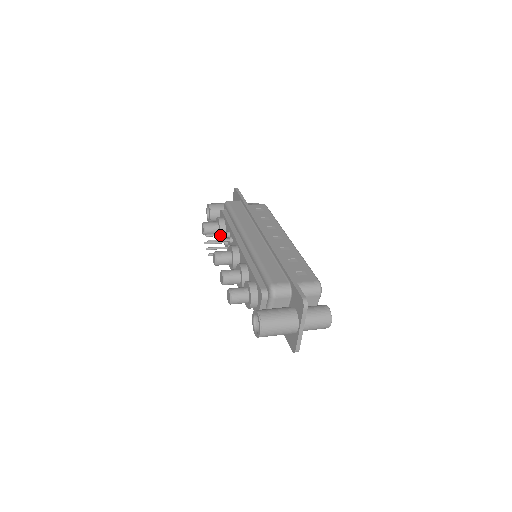
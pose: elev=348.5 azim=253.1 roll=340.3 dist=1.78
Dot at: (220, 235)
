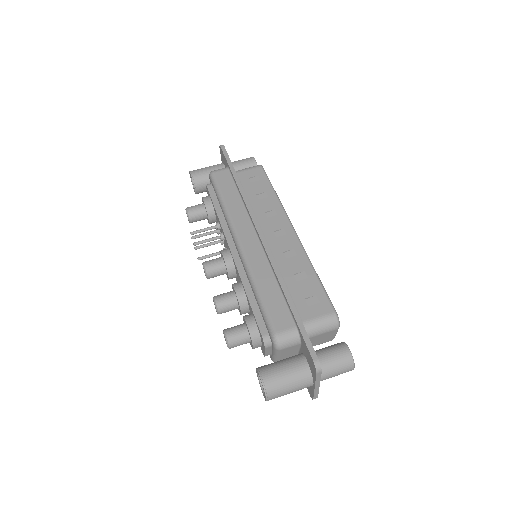
Dot at: (208, 229)
